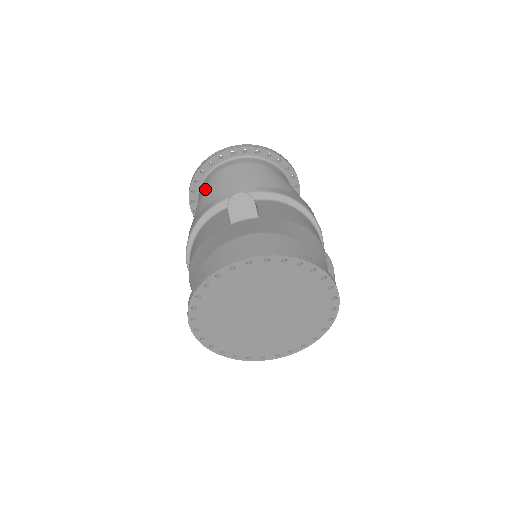
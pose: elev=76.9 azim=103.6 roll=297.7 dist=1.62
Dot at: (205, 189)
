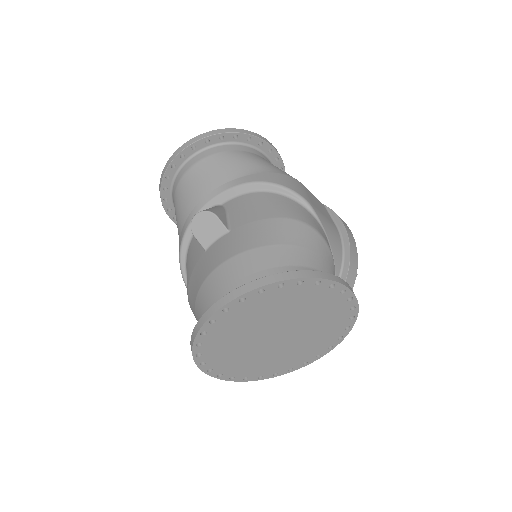
Dot at: (175, 207)
